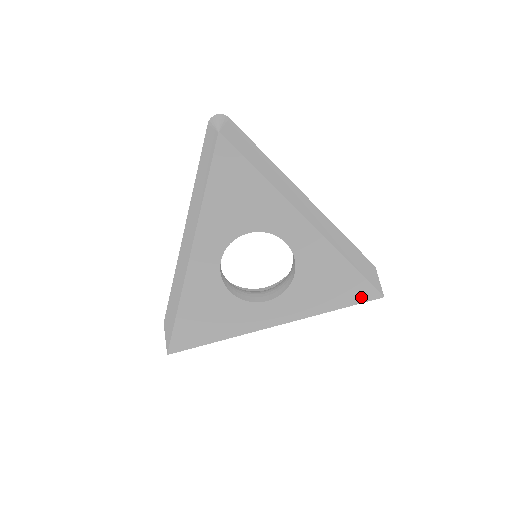
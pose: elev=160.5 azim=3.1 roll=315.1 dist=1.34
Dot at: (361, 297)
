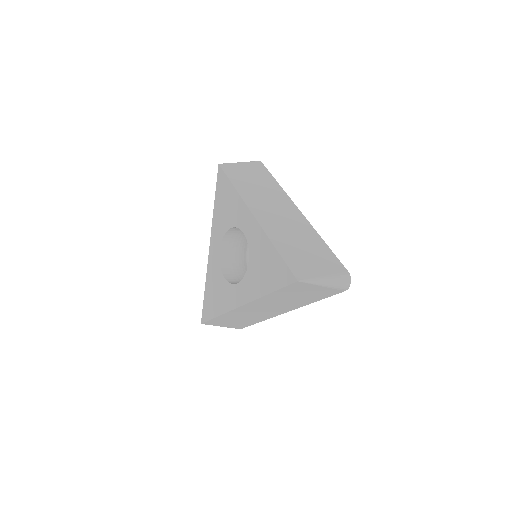
Dot at: (284, 281)
